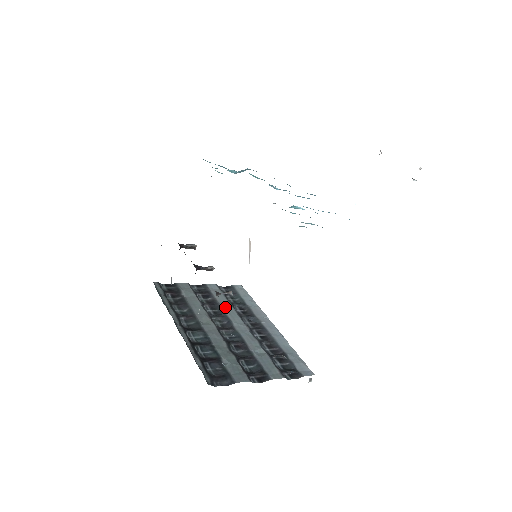
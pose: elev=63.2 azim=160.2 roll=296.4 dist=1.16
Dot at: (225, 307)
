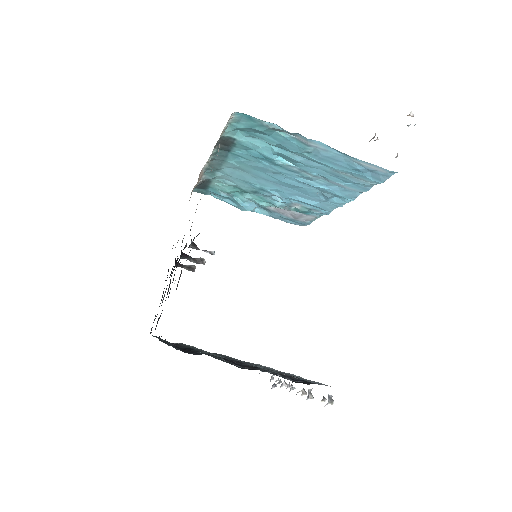
Dot at: (230, 357)
